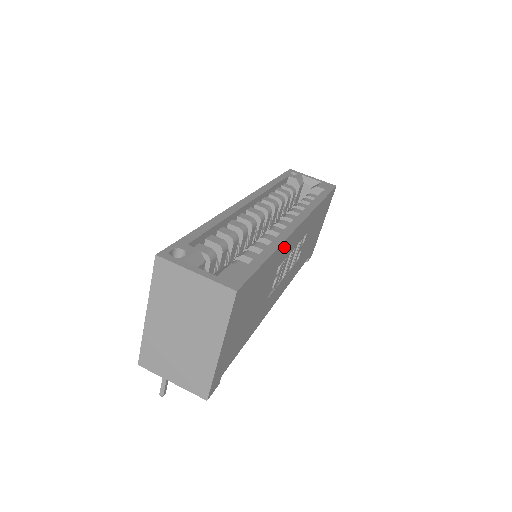
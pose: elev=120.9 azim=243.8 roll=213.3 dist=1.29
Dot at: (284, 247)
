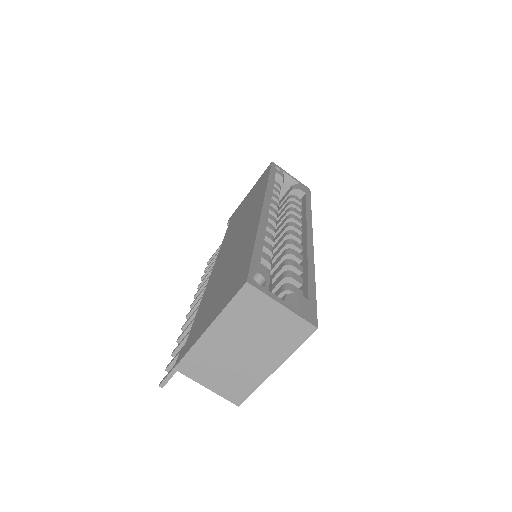
Dot at: occluded
